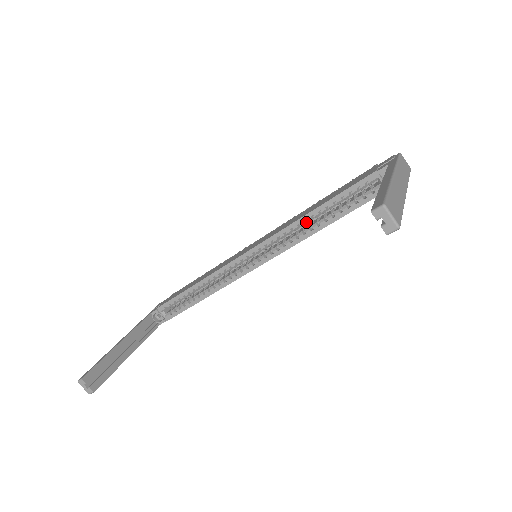
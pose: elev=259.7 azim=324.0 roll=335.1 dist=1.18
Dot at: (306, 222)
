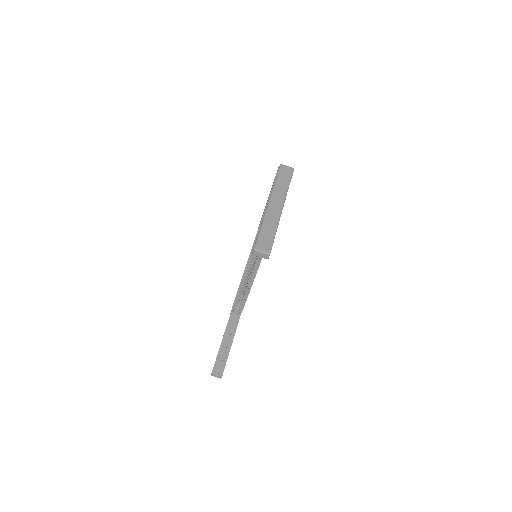
Dot at: occluded
